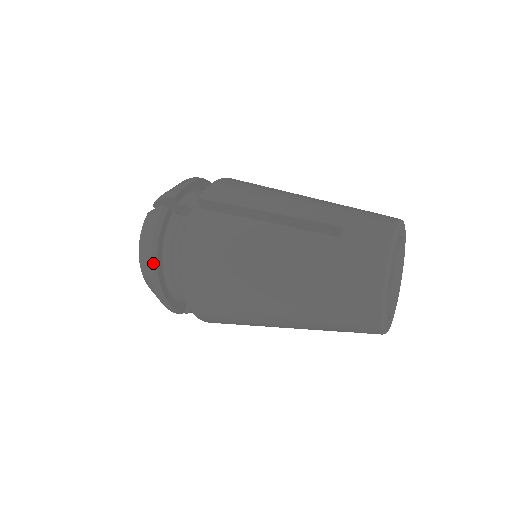
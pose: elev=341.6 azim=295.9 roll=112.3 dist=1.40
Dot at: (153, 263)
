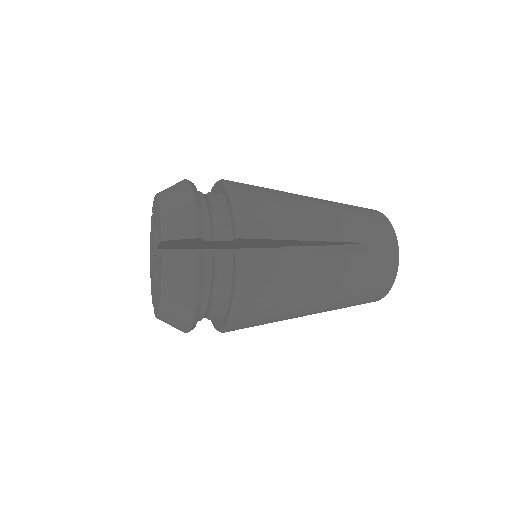
Dot at: (197, 312)
